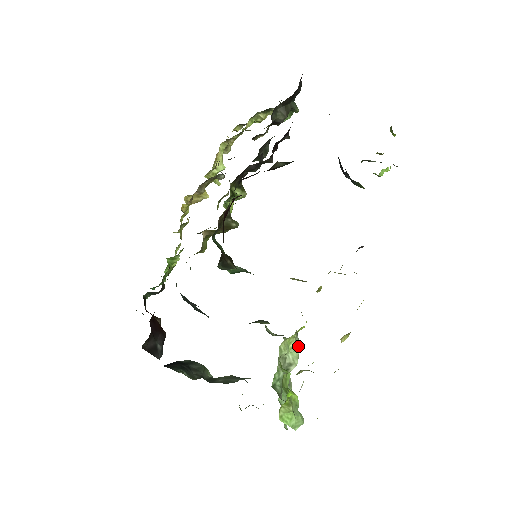
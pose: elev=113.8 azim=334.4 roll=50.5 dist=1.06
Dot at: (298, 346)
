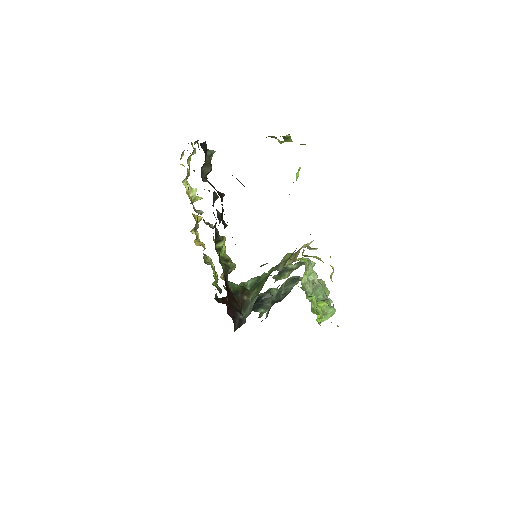
Dot at: (312, 269)
